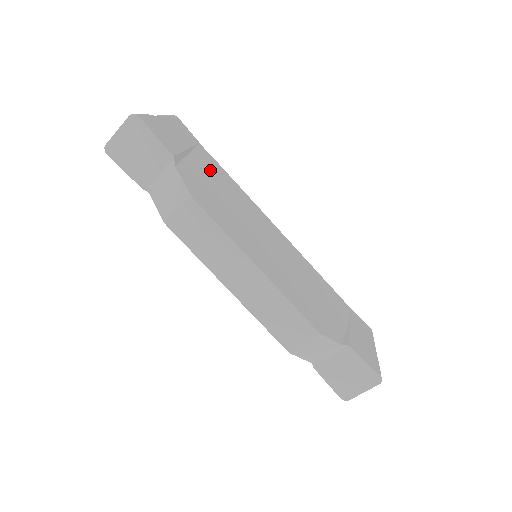
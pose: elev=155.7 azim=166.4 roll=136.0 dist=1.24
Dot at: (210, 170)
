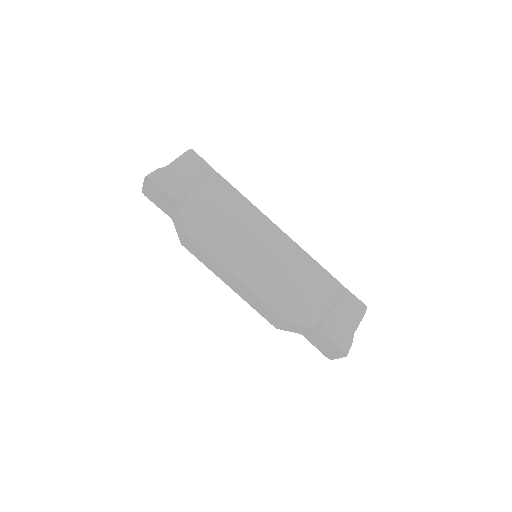
Dot at: (215, 195)
